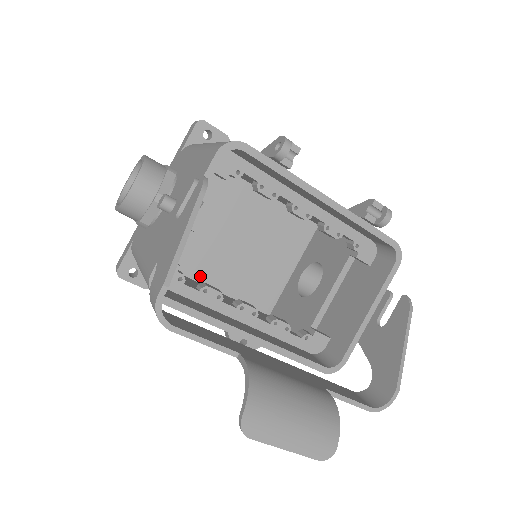
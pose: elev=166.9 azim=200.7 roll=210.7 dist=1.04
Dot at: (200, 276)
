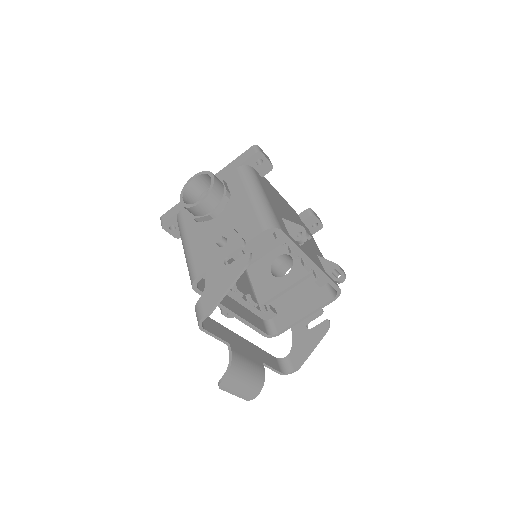
Dot at: occluded
